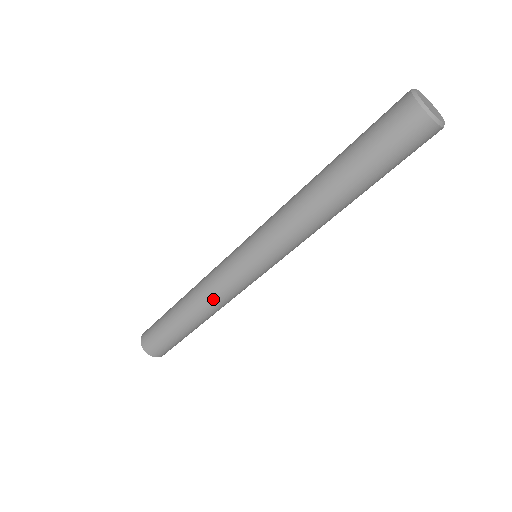
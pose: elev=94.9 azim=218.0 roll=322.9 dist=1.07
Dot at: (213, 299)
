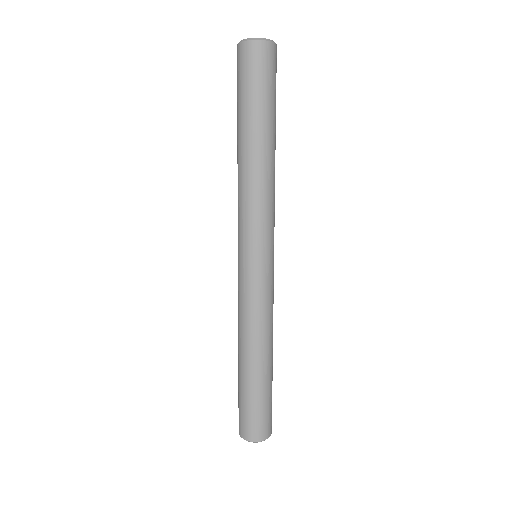
Dot at: (262, 321)
